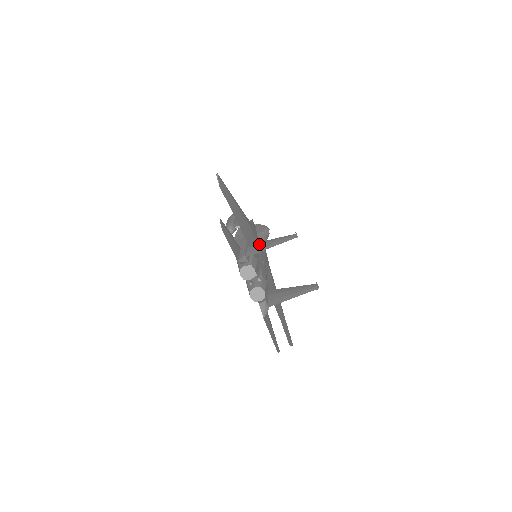
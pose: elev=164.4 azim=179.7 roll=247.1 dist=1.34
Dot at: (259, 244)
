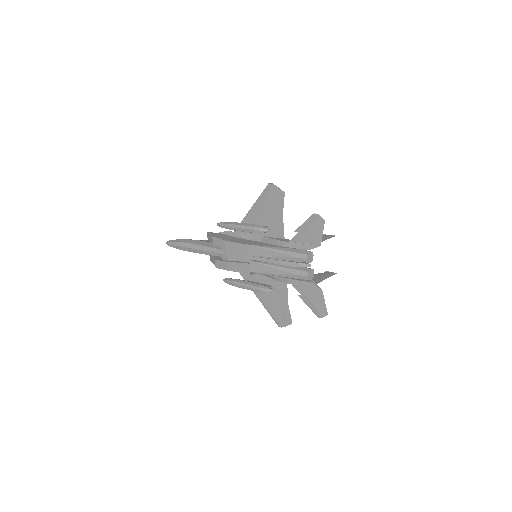
Dot at: occluded
